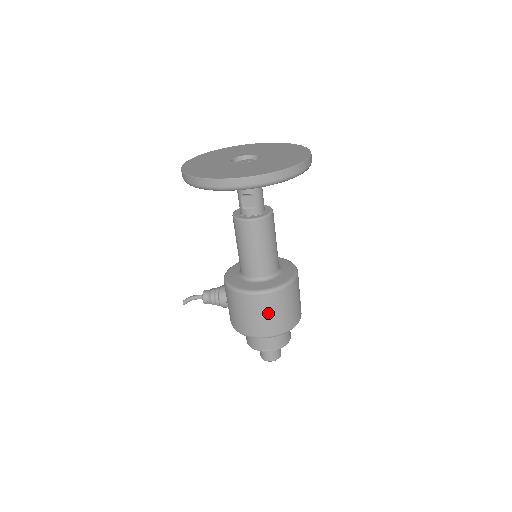
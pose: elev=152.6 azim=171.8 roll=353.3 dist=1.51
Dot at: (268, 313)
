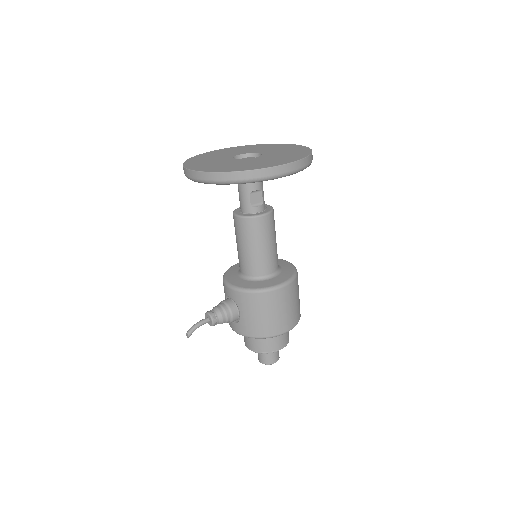
Dot at: (292, 303)
